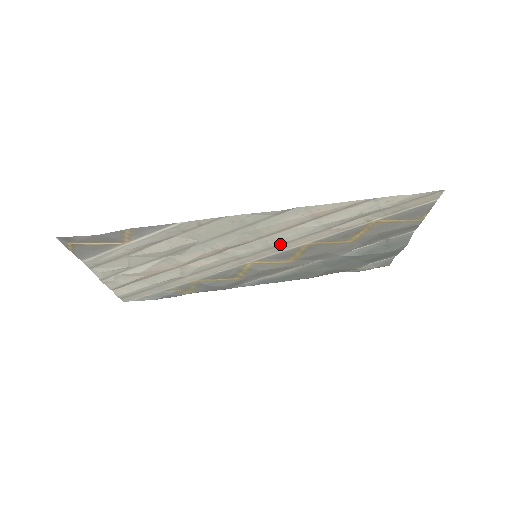
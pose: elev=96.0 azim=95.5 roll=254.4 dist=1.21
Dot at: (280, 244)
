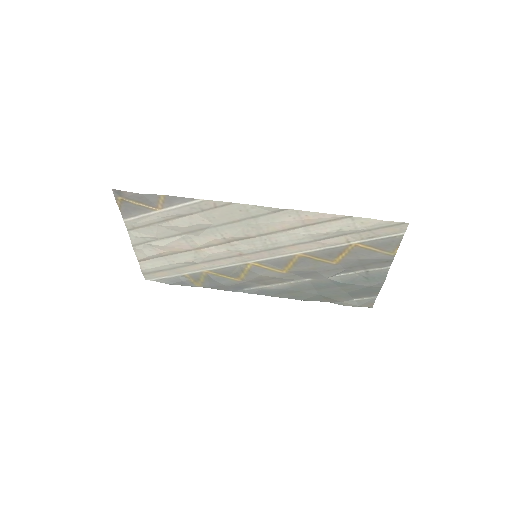
Dot at: (276, 247)
